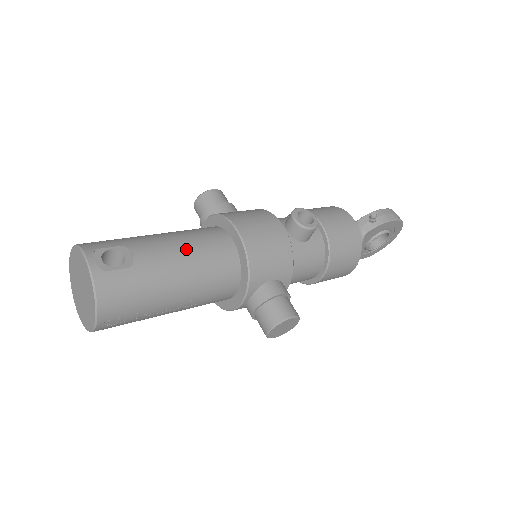
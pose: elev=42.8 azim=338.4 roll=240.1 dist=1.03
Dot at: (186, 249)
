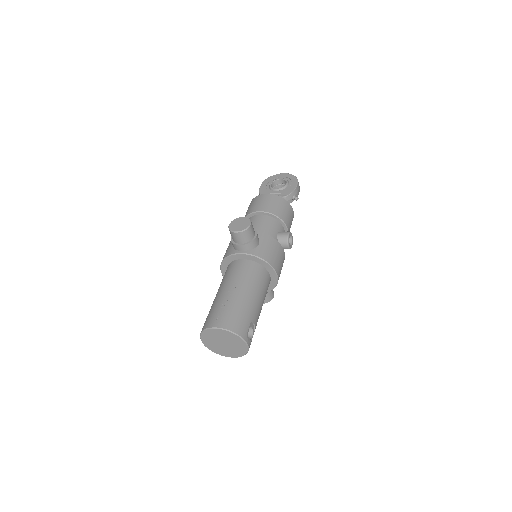
Dot at: (263, 301)
